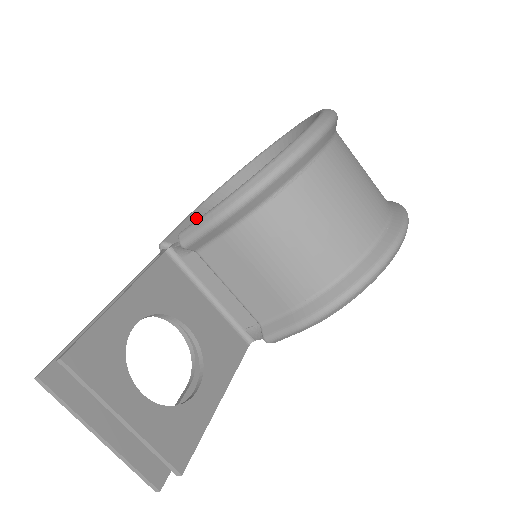
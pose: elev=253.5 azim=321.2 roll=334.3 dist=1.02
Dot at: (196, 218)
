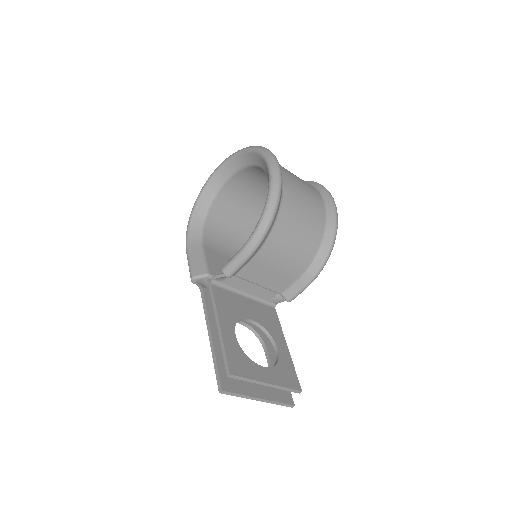
Dot at: (195, 248)
